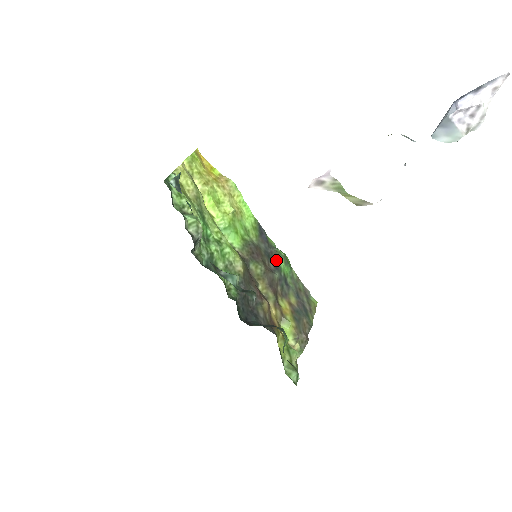
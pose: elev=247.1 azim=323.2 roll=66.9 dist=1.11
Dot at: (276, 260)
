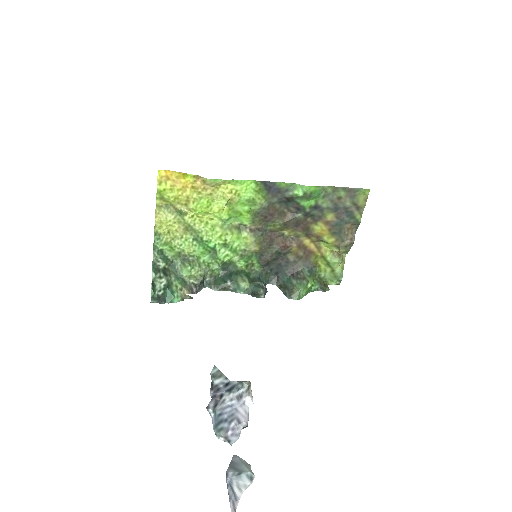
Dot at: (295, 202)
